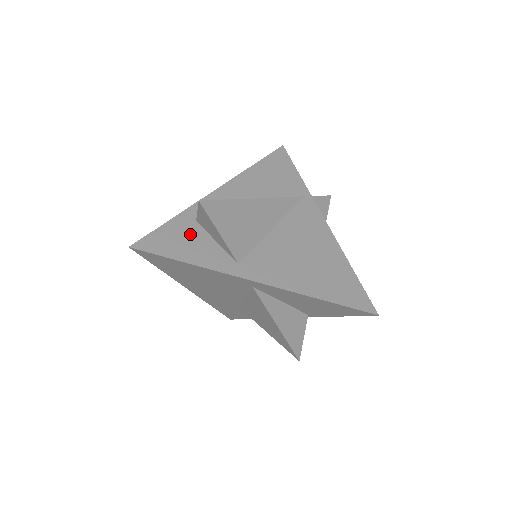
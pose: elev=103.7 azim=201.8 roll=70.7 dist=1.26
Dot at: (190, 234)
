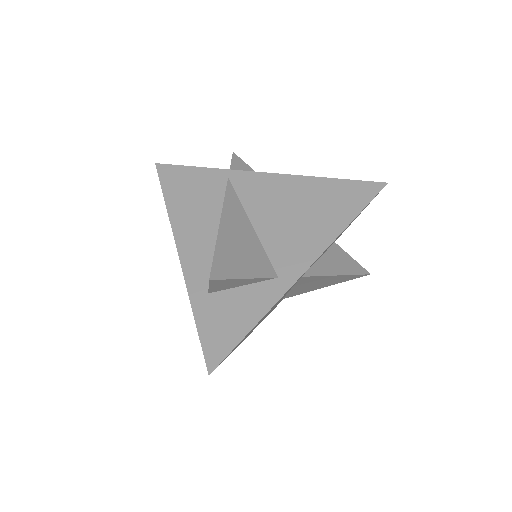
Dot at: (222, 307)
